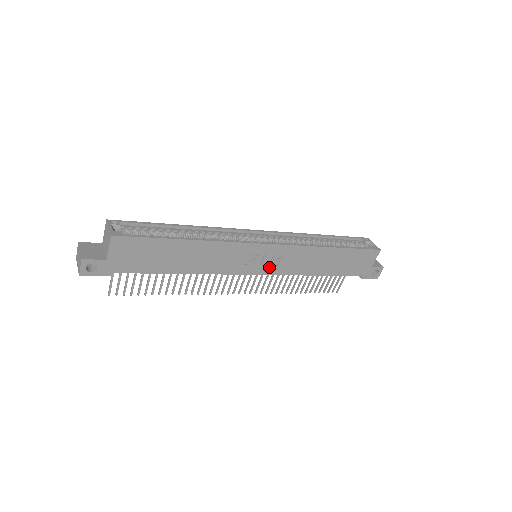
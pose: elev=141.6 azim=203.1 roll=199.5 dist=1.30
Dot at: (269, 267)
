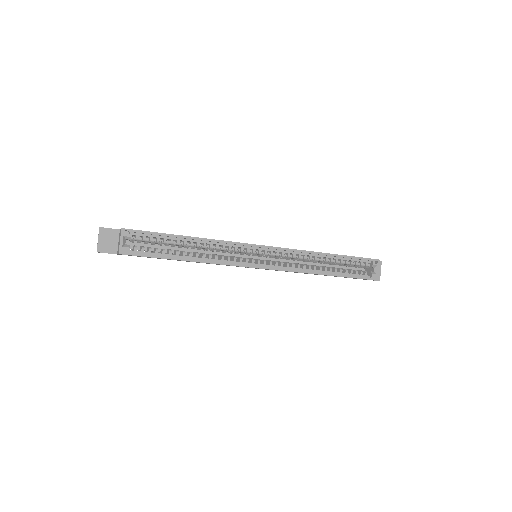
Dot at: occluded
